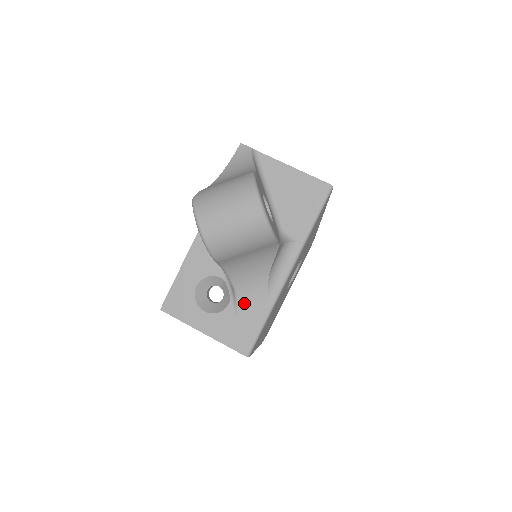
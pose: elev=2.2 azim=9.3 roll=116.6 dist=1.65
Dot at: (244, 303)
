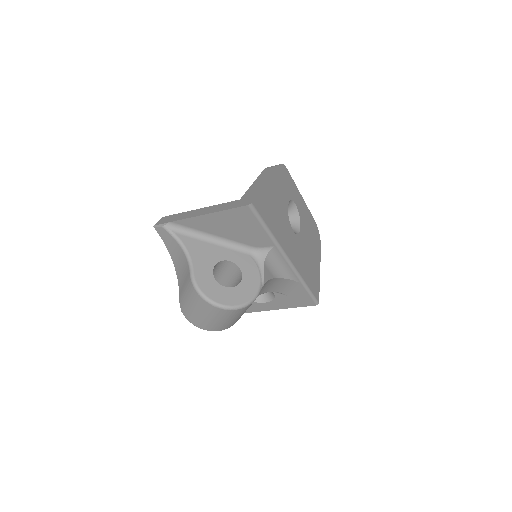
Dot at: (282, 290)
